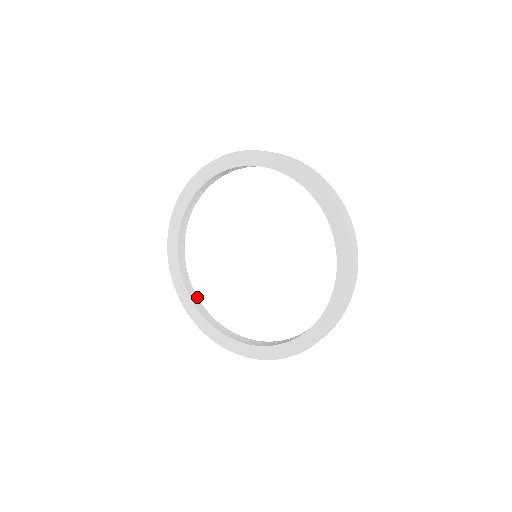
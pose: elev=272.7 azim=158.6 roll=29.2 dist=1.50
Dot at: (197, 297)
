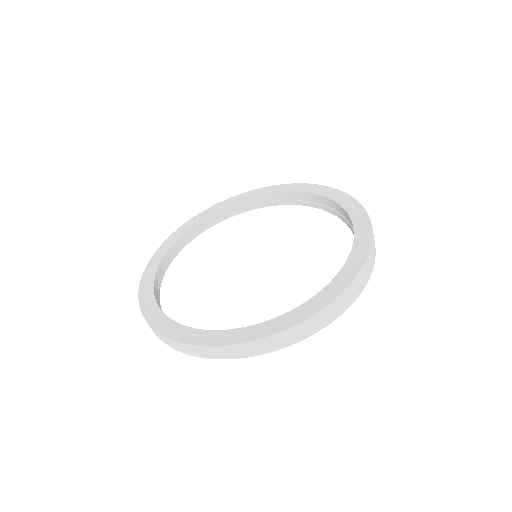
Dot at: occluded
